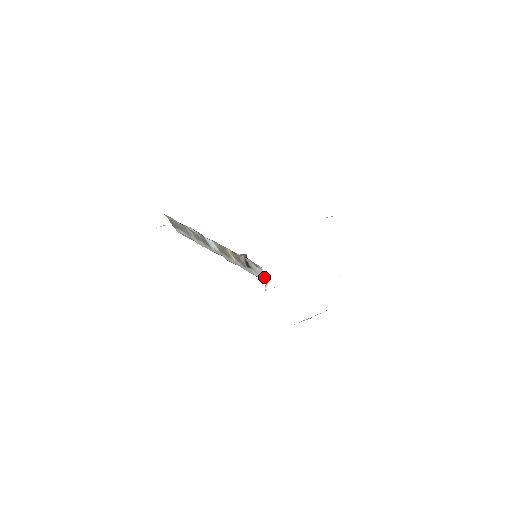
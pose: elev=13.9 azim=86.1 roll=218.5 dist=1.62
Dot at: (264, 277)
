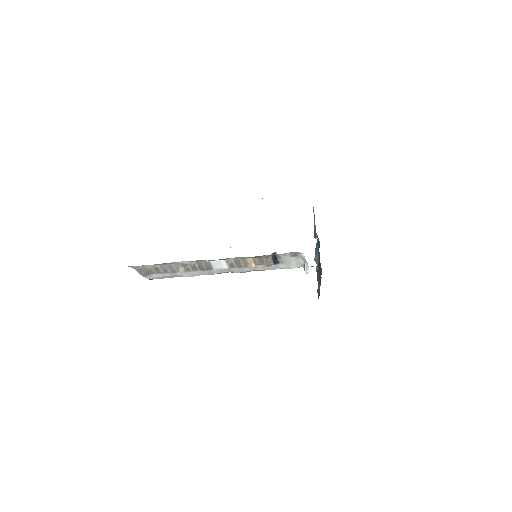
Dot at: (298, 264)
